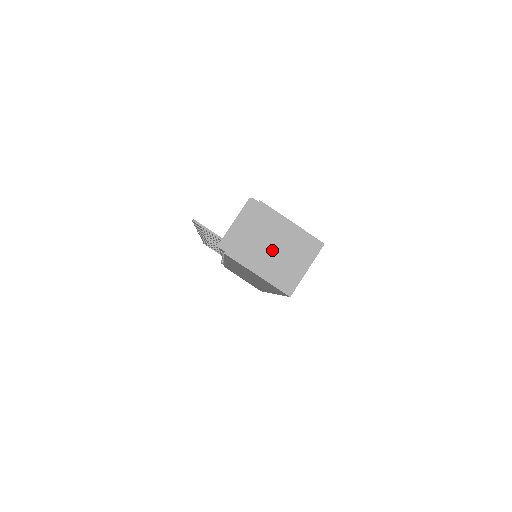
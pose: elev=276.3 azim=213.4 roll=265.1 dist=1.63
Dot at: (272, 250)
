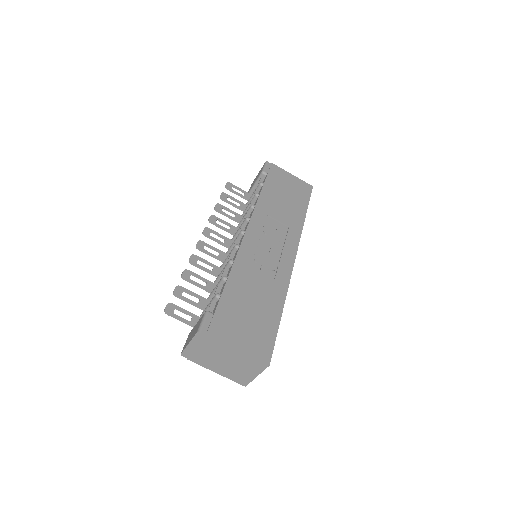
Dot at: (225, 363)
